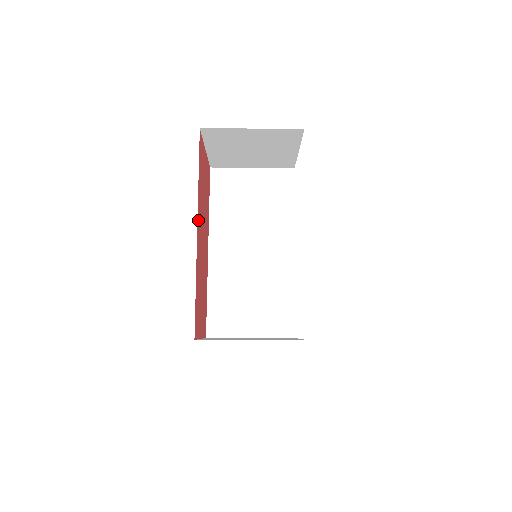
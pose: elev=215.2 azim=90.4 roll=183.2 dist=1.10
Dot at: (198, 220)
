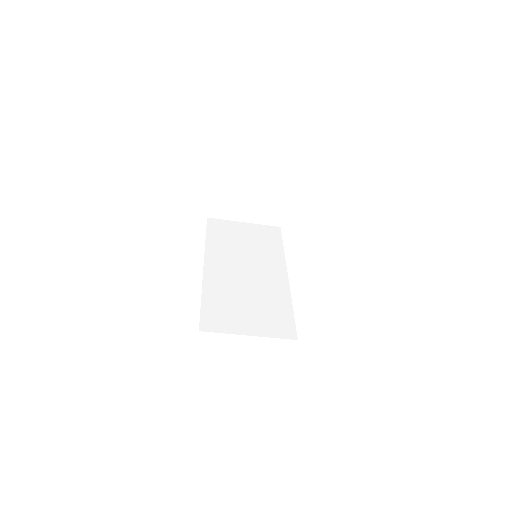
Dot at: occluded
